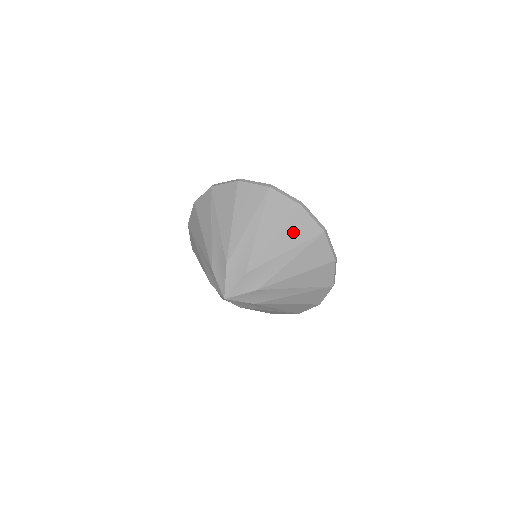
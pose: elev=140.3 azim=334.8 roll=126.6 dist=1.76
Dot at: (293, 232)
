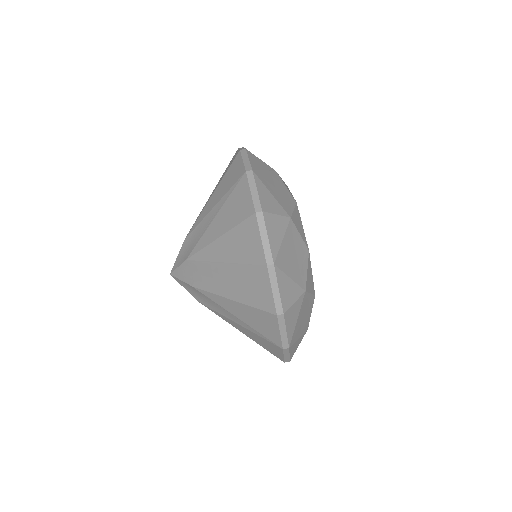
Dot at: occluded
